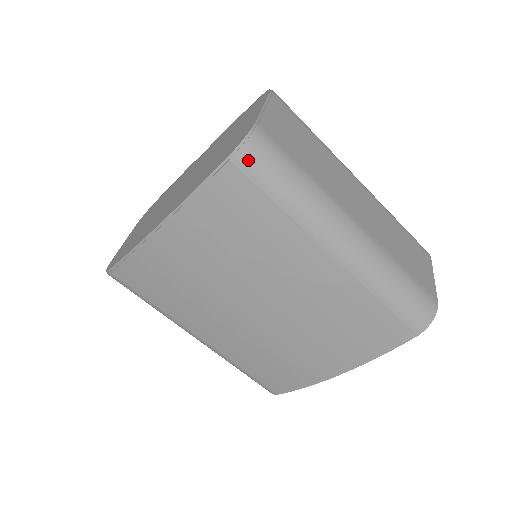
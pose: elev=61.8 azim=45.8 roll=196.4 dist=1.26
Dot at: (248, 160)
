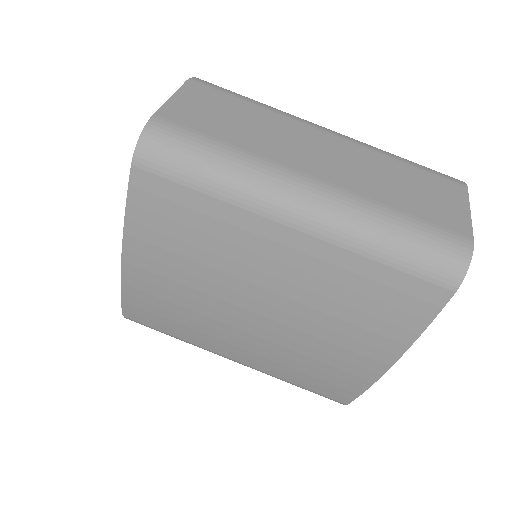
Dot at: (151, 158)
